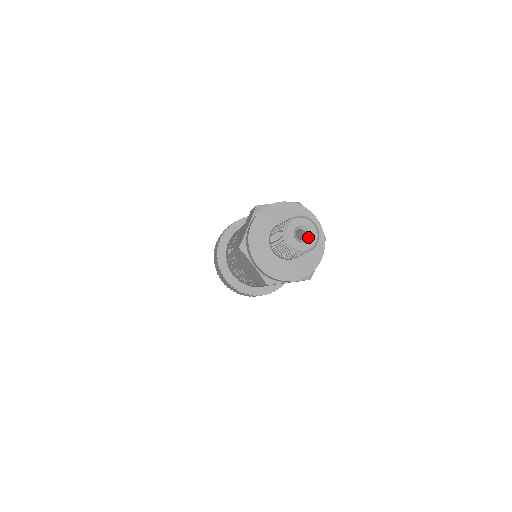
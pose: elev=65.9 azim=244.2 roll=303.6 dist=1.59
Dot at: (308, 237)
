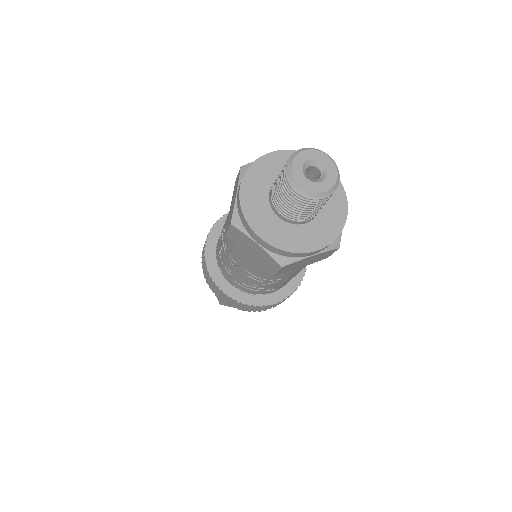
Dot at: (319, 180)
